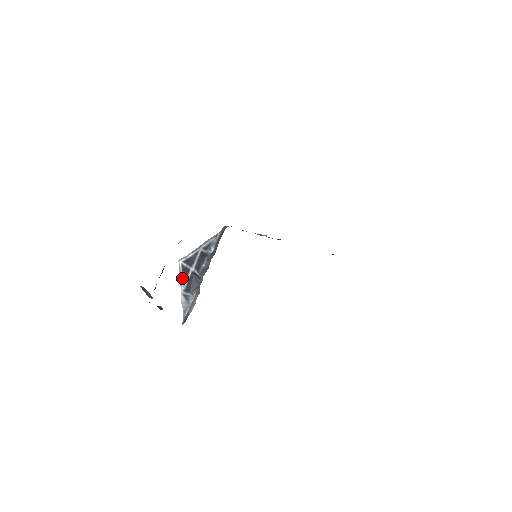
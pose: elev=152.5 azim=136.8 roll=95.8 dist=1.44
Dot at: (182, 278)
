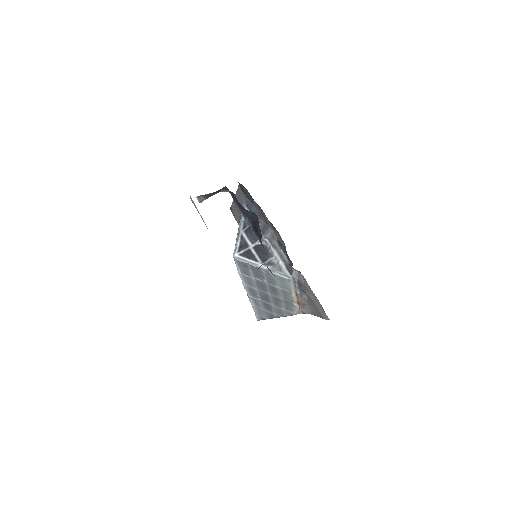
Dot at: (251, 260)
